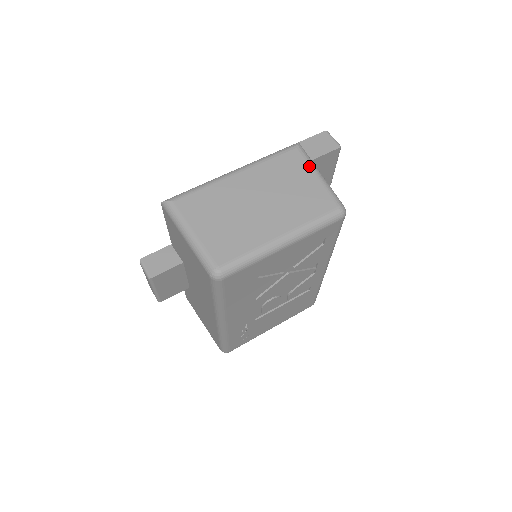
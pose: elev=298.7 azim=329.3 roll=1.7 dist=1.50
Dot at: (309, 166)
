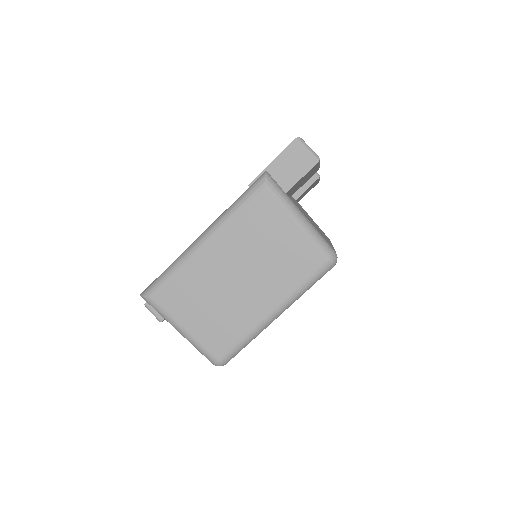
Dot at: (284, 211)
